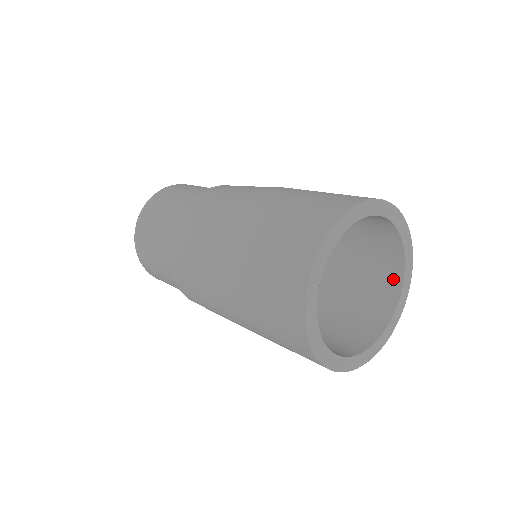
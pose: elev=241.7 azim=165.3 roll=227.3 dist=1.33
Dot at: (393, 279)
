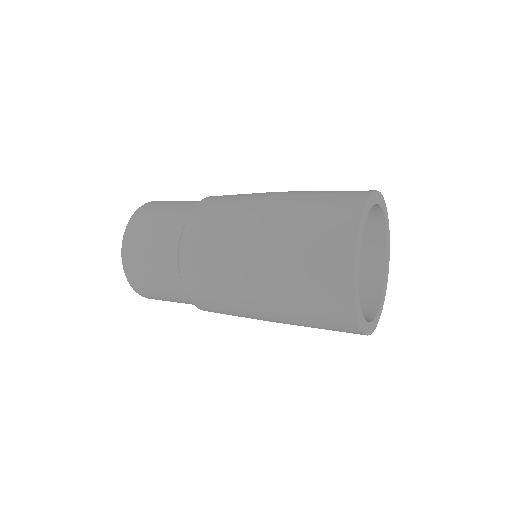
Dot at: (377, 267)
